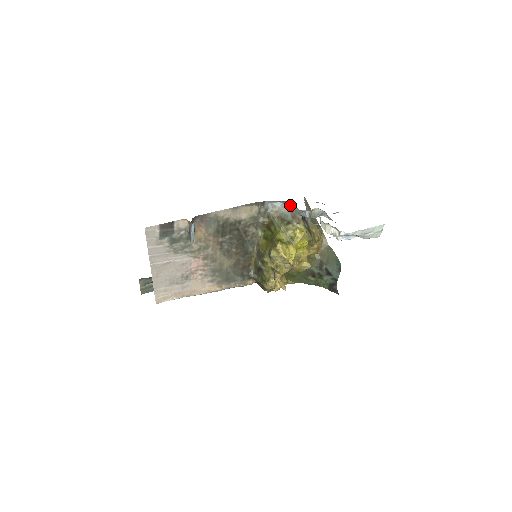
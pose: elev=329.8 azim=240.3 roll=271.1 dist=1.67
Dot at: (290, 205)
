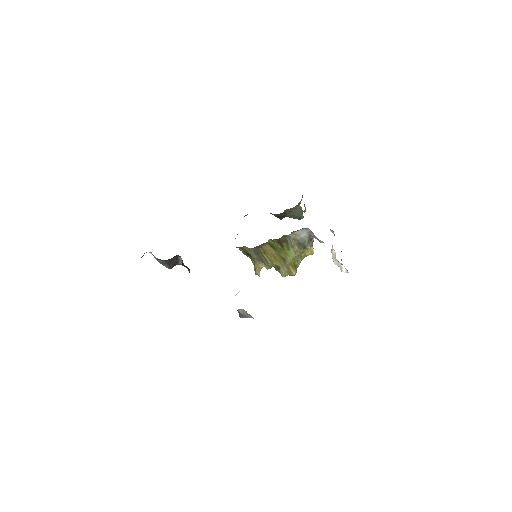
Dot at: occluded
